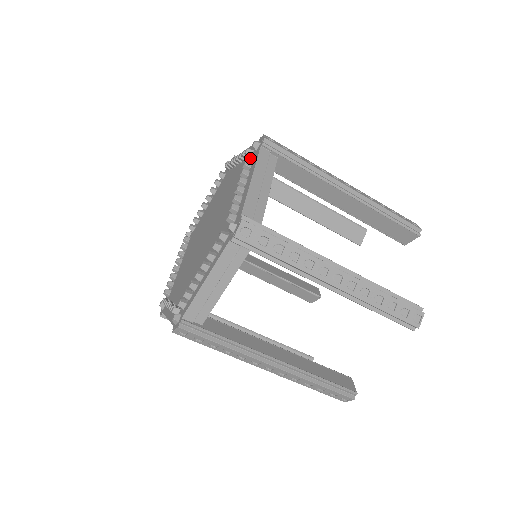
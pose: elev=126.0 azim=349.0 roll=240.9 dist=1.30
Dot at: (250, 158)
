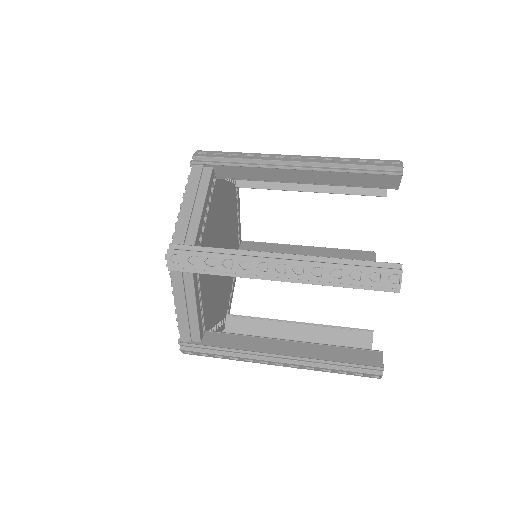
Dot at: occluded
